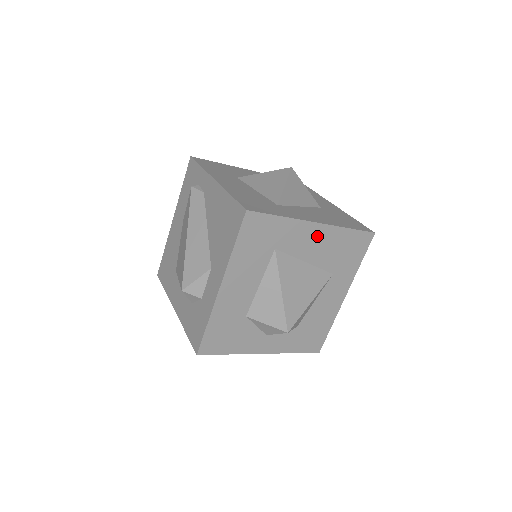
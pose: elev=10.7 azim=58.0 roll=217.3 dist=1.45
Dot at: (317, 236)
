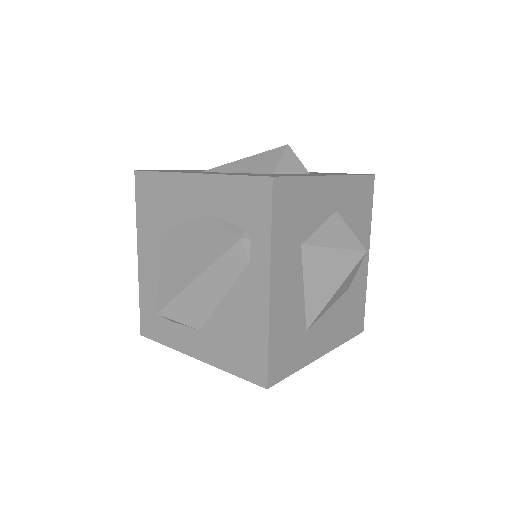
Dot at: occluded
